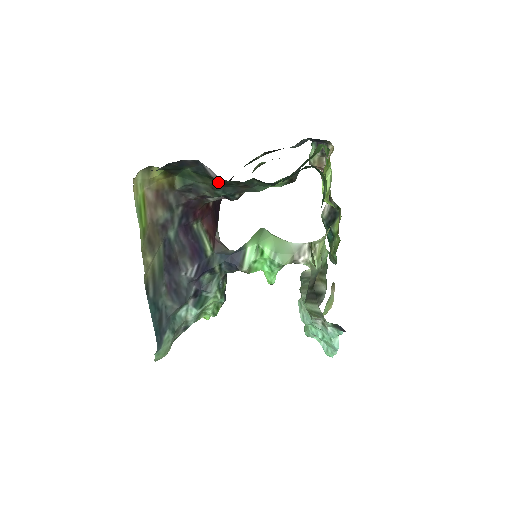
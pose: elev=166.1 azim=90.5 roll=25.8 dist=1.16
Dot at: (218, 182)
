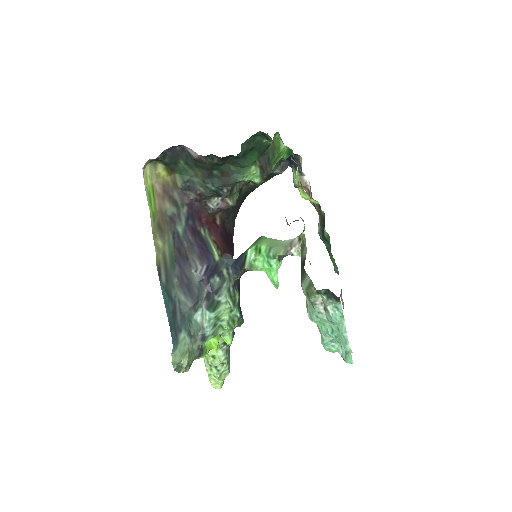
Dot at: (204, 171)
